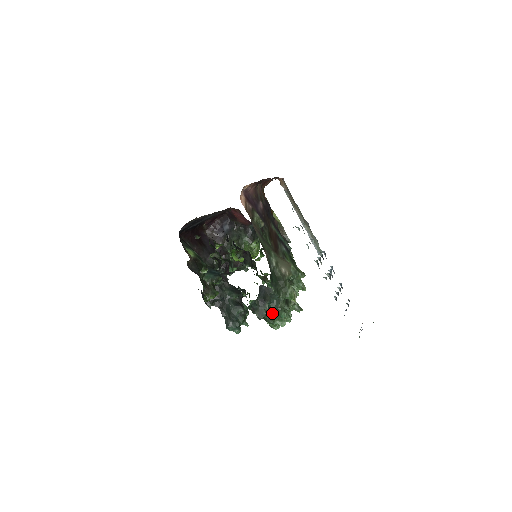
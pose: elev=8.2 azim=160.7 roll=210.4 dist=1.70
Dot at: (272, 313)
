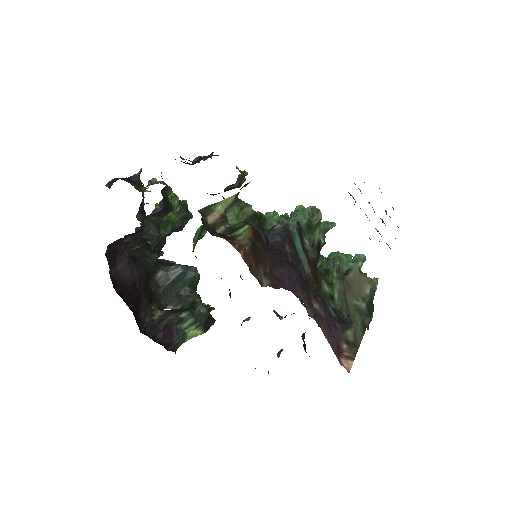
Dot at: occluded
